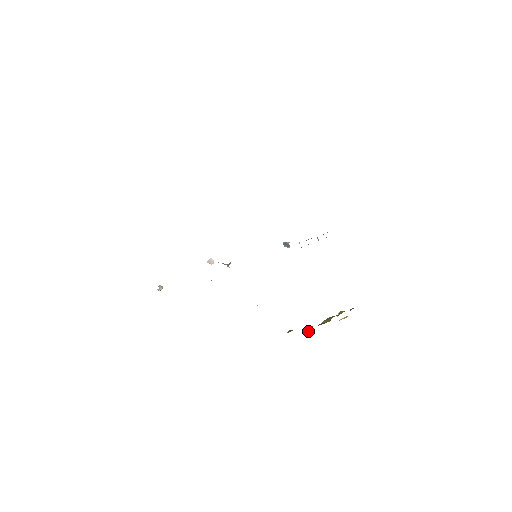
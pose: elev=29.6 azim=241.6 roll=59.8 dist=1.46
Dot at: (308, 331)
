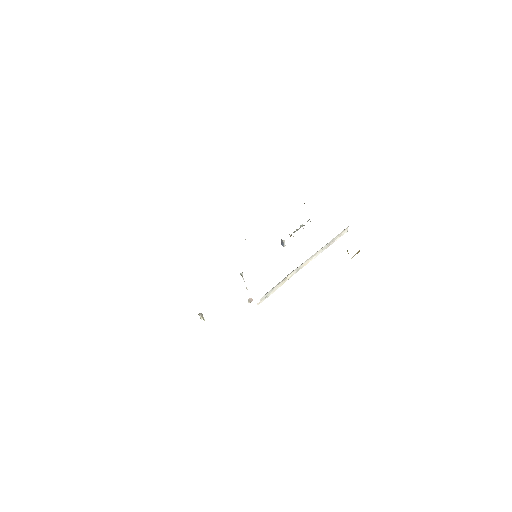
Dot at: occluded
